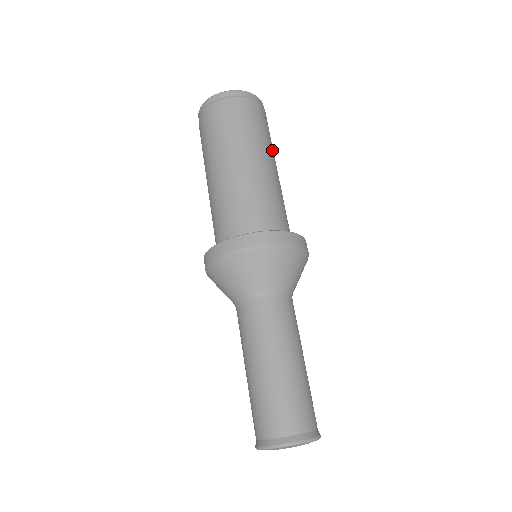
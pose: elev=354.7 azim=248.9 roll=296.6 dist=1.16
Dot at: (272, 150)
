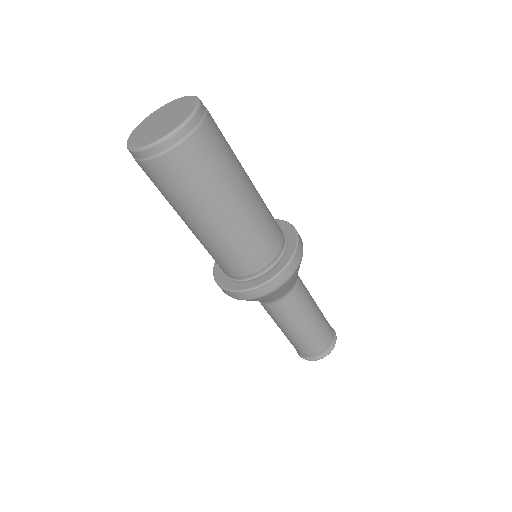
Dot at: (236, 157)
